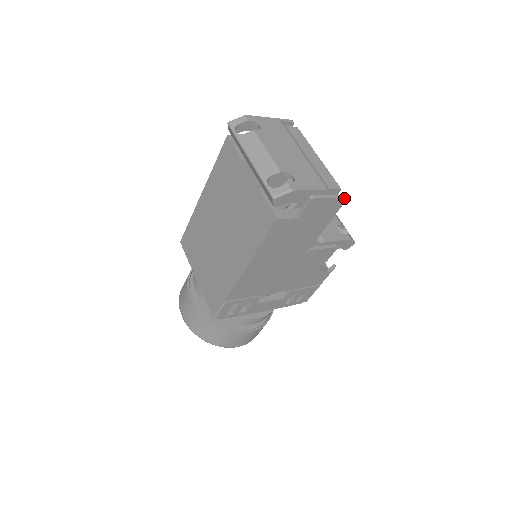
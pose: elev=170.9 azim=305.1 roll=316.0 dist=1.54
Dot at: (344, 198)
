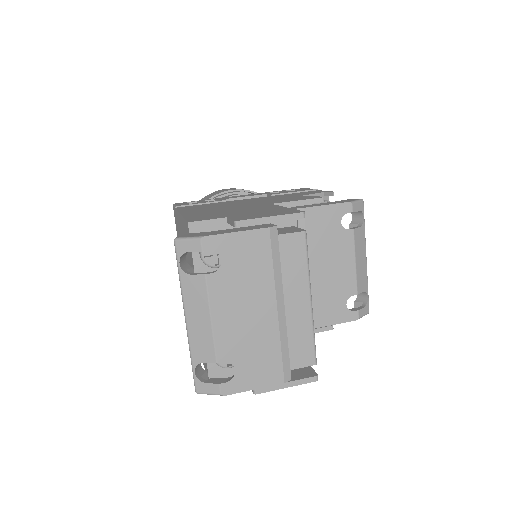
Dot at: (312, 381)
